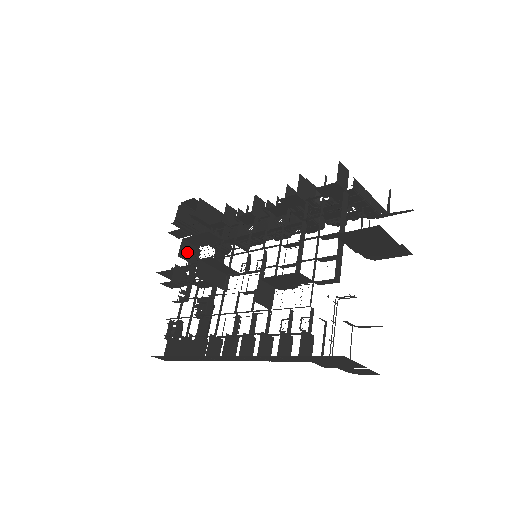
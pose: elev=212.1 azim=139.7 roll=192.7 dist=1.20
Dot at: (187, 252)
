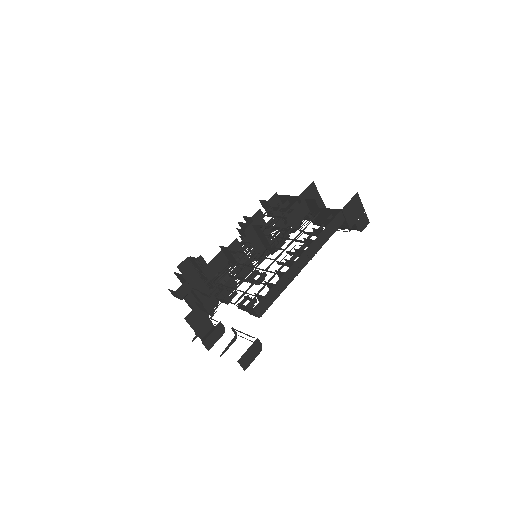
Dot at: occluded
